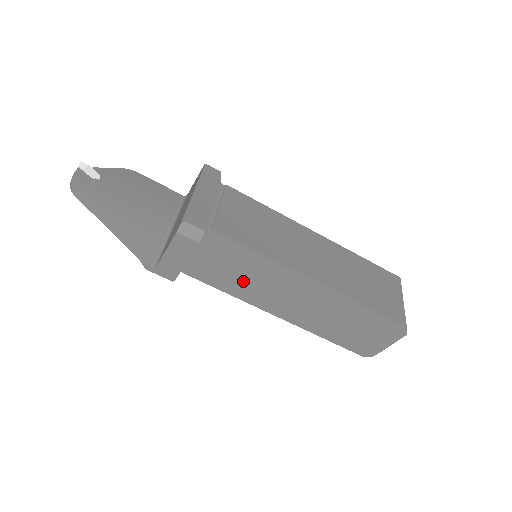
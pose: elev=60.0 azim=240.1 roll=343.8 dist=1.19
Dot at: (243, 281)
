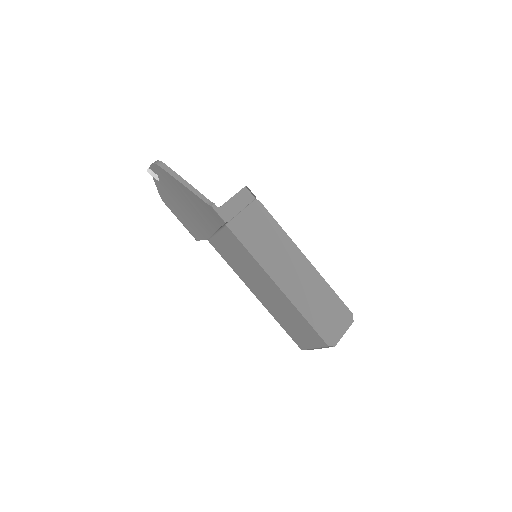
Dot at: (265, 246)
